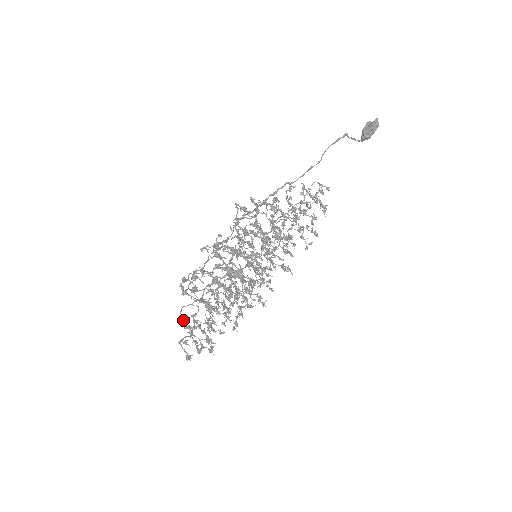
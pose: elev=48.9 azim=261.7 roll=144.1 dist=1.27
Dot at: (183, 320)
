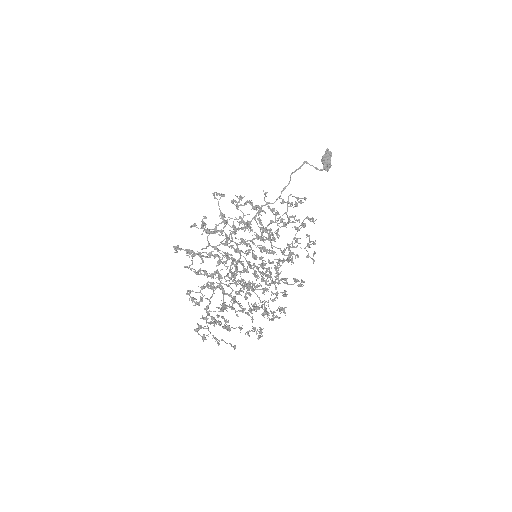
Dot at: (188, 293)
